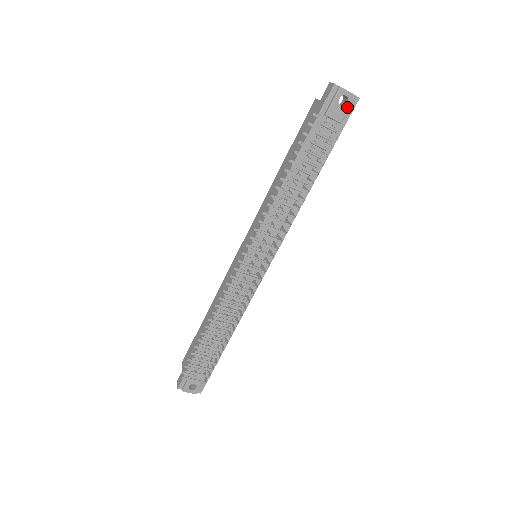
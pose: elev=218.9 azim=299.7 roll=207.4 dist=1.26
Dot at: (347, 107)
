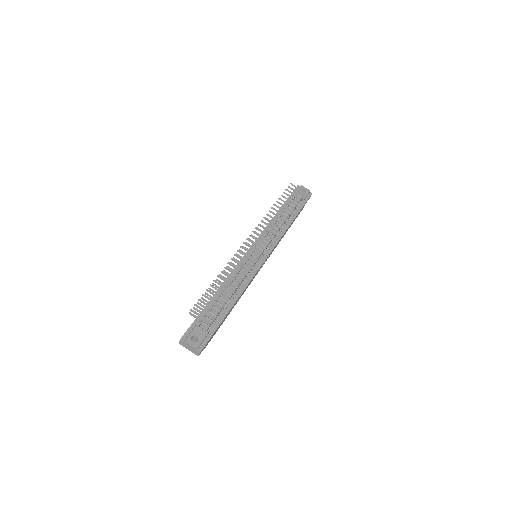
Dot at: (306, 194)
